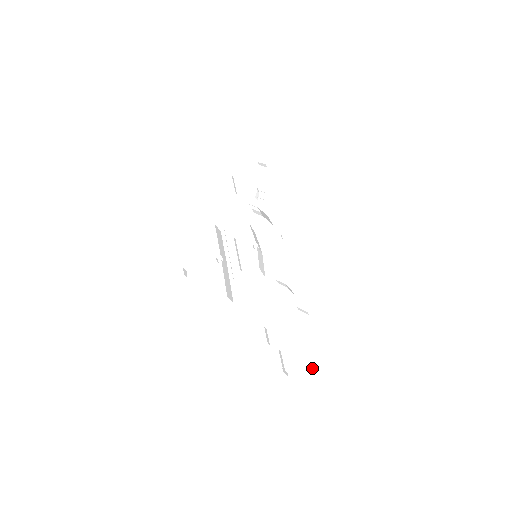
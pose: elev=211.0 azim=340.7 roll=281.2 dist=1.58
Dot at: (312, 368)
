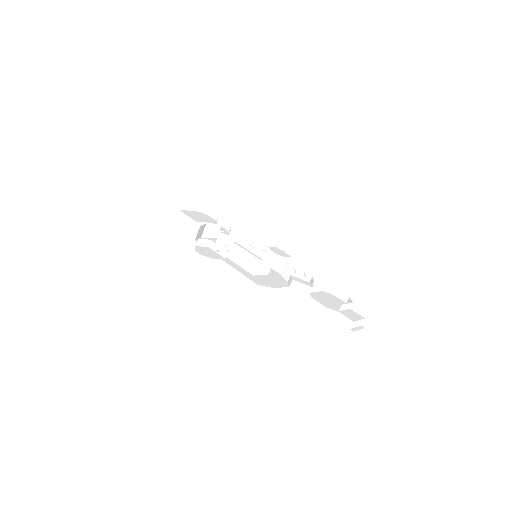
Dot at: (363, 327)
